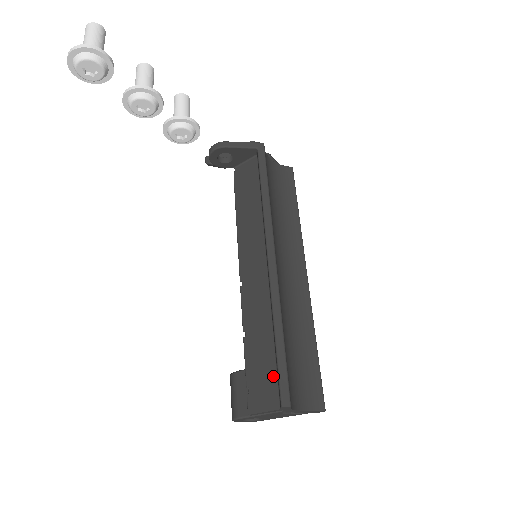
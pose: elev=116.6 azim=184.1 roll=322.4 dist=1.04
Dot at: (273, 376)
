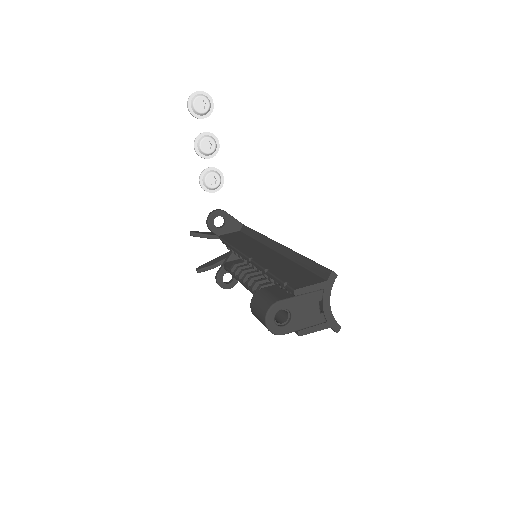
Dot at: (310, 274)
